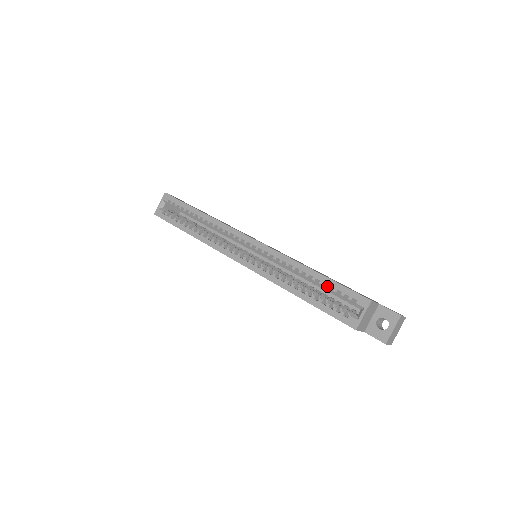
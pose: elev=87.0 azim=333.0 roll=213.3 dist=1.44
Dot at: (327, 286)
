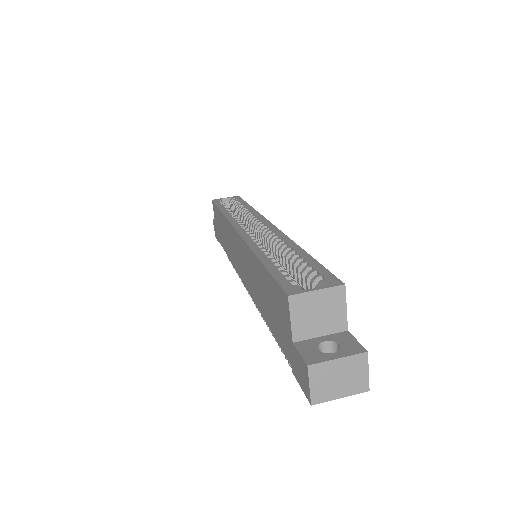
Dot at: (303, 261)
